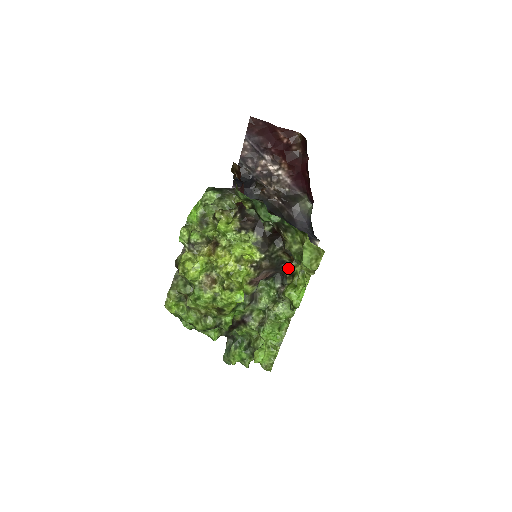
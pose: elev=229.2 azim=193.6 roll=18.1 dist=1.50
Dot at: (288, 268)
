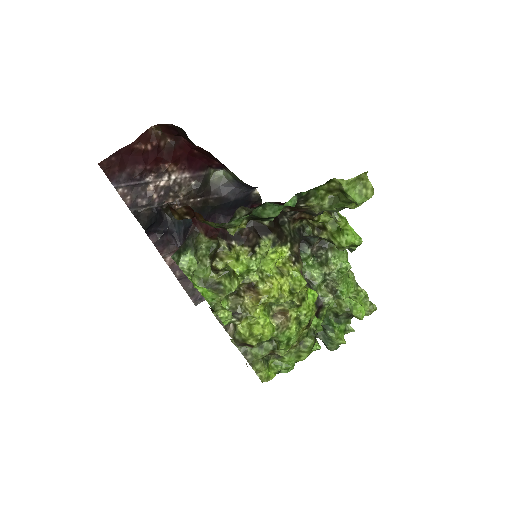
Dot at: (305, 229)
